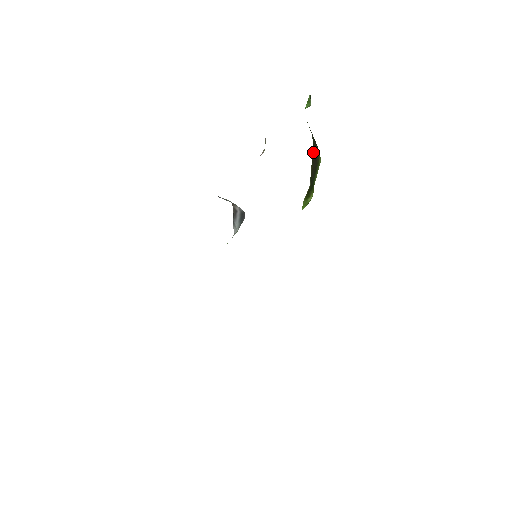
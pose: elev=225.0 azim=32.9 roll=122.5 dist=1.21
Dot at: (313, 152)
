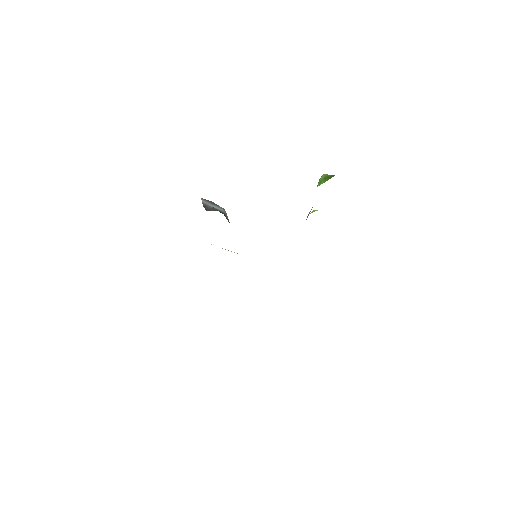
Dot at: occluded
